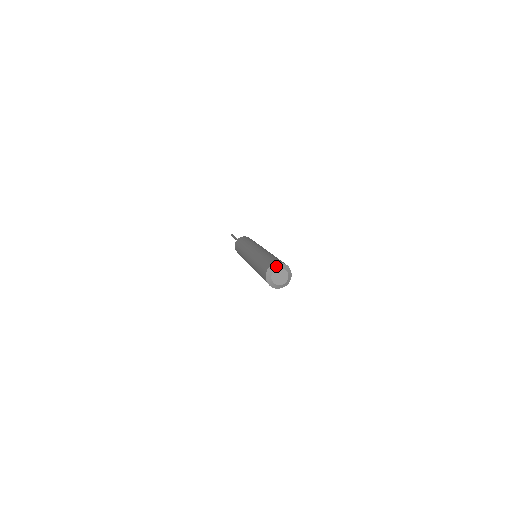
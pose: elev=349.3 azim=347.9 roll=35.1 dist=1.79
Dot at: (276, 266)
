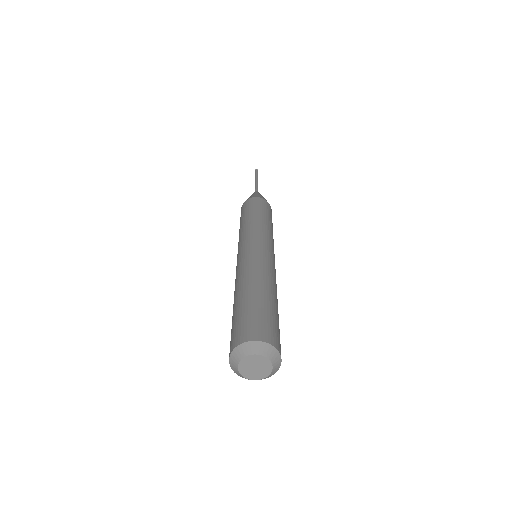
Dot at: (235, 358)
